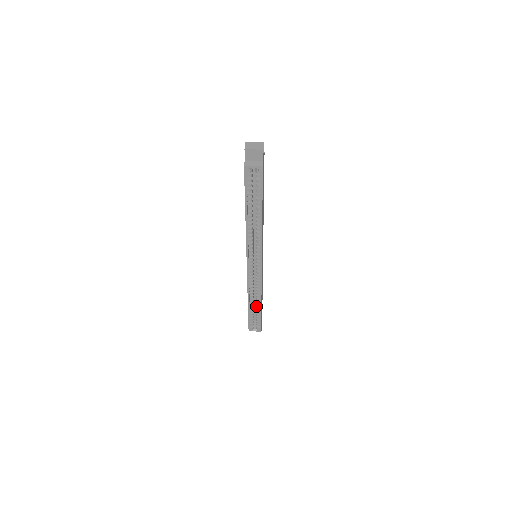
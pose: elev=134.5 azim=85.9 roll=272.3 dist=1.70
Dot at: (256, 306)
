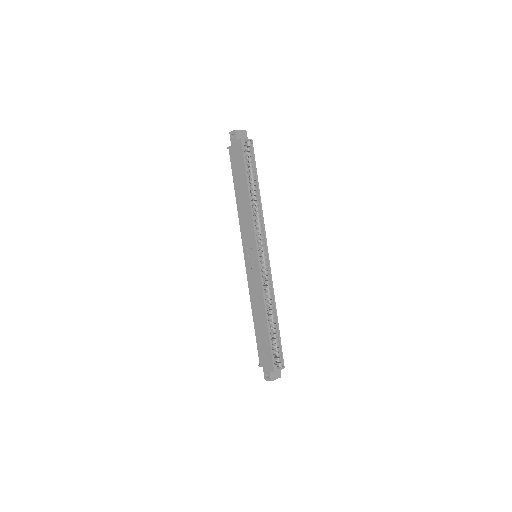
Dot at: (272, 324)
